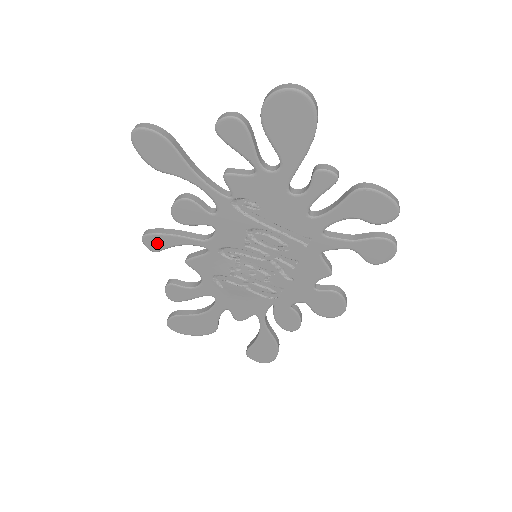
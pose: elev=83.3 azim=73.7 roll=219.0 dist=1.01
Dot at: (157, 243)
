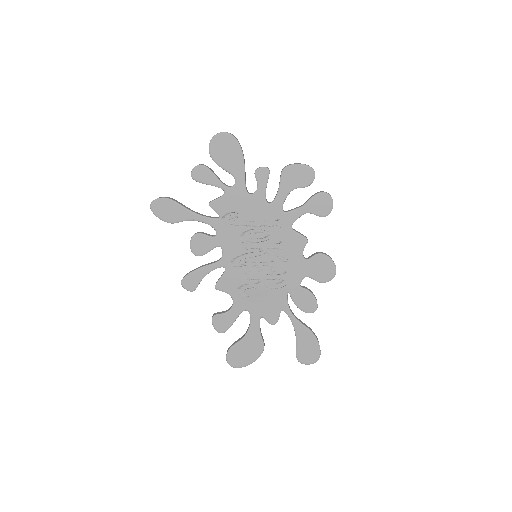
Dot at: (192, 282)
